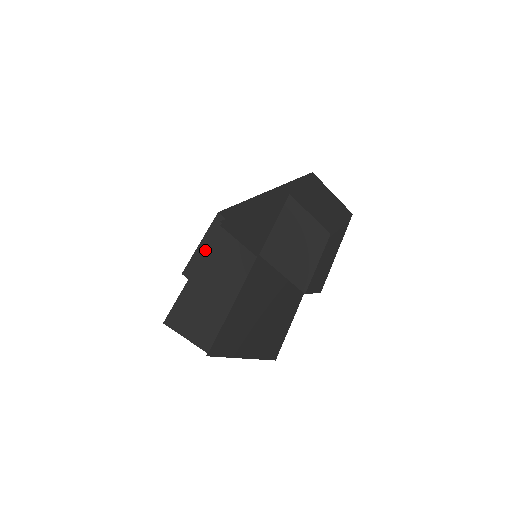
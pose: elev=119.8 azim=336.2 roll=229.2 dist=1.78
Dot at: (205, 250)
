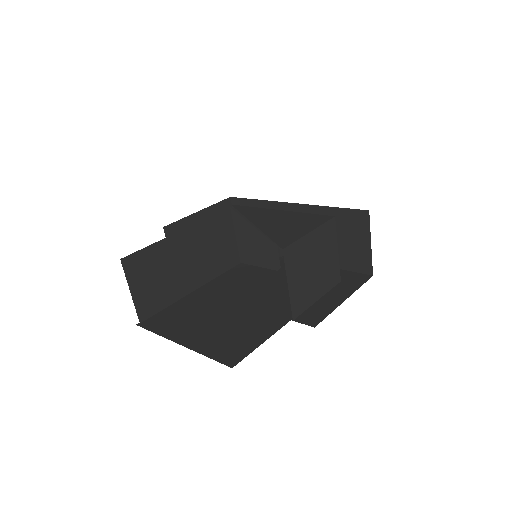
Dot at: (204, 219)
